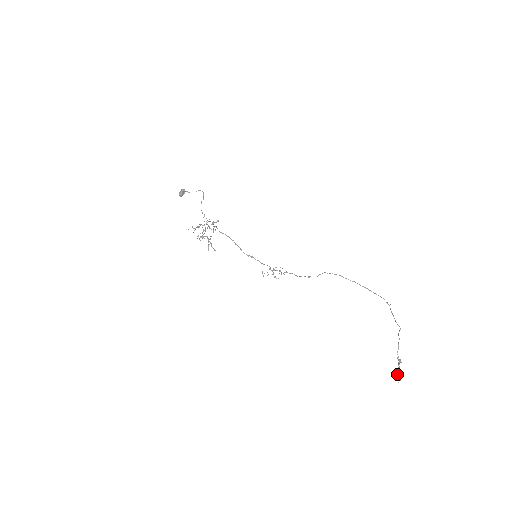
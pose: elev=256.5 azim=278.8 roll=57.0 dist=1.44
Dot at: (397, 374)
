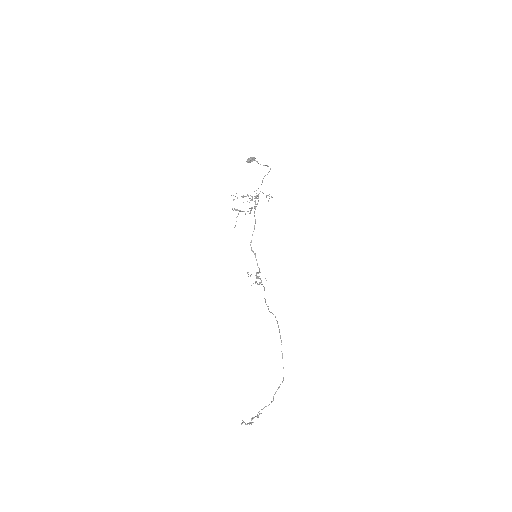
Dot at: (243, 421)
